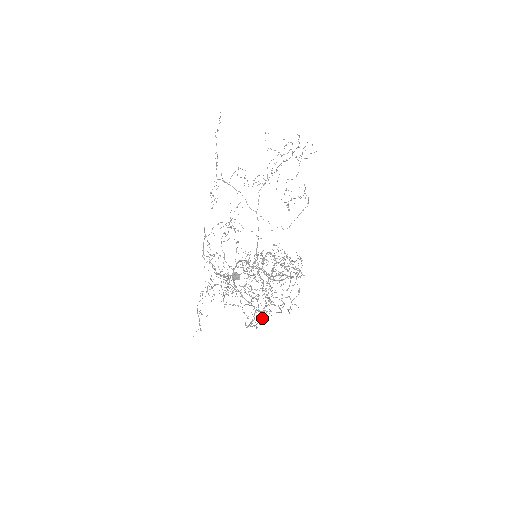
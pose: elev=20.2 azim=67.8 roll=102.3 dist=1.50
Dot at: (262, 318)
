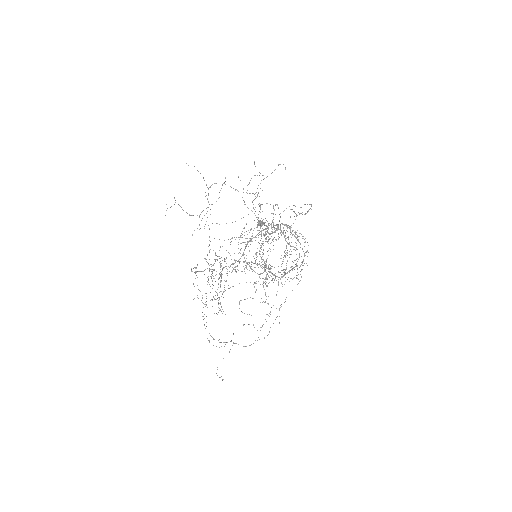
Dot at: occluded
